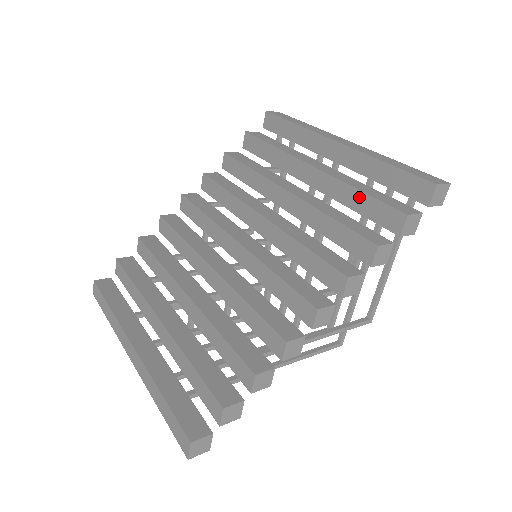
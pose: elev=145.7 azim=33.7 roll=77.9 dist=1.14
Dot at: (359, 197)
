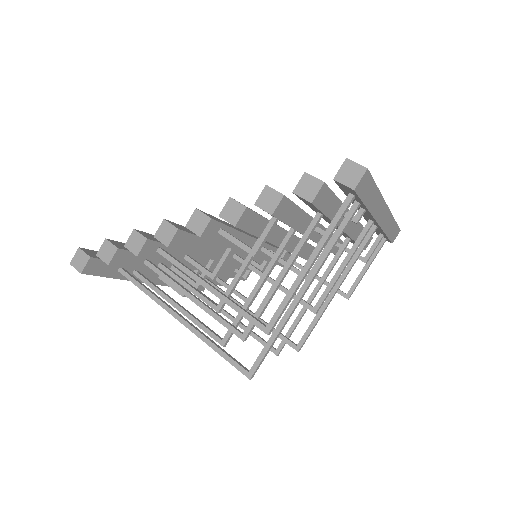
Dot at: occluded
